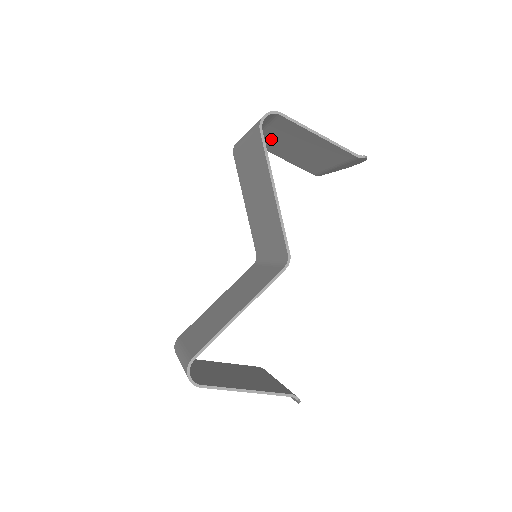
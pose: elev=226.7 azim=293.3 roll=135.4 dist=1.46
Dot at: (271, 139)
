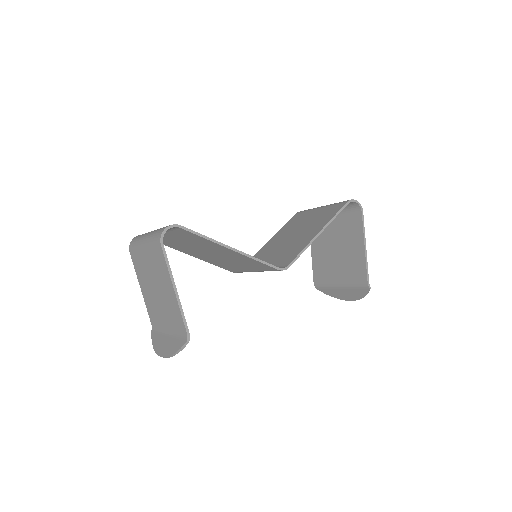
Dot at: (328, 229)
